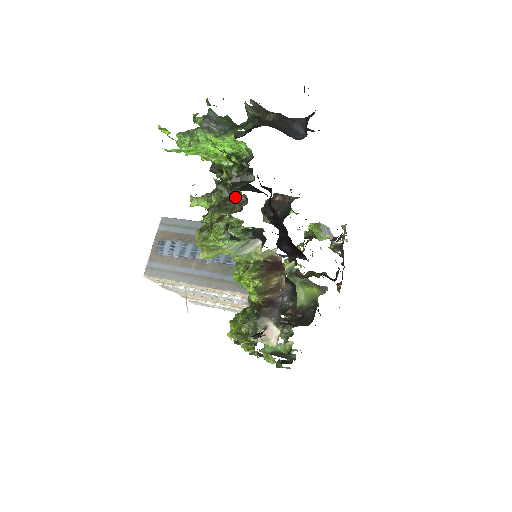
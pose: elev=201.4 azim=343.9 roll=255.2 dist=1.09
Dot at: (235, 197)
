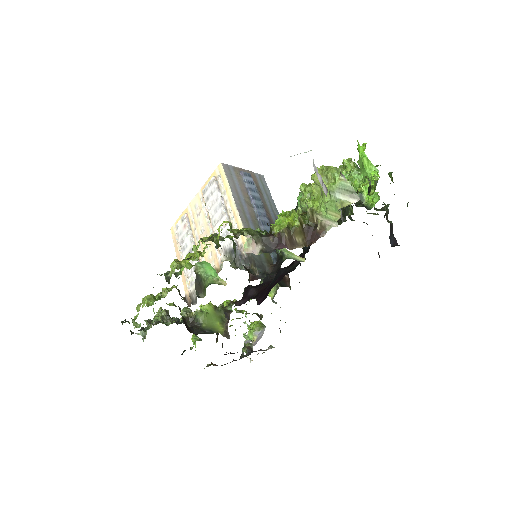
Dot at: occluded
